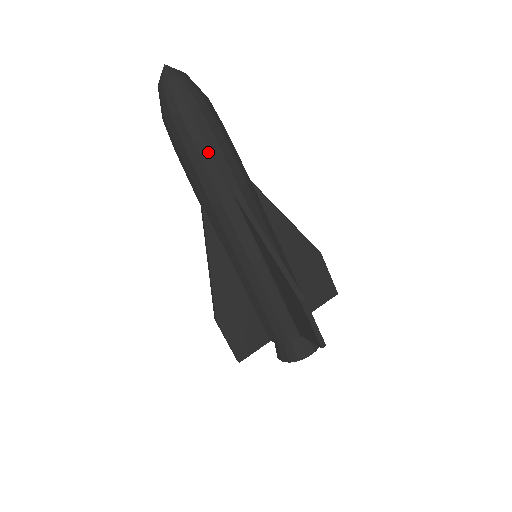
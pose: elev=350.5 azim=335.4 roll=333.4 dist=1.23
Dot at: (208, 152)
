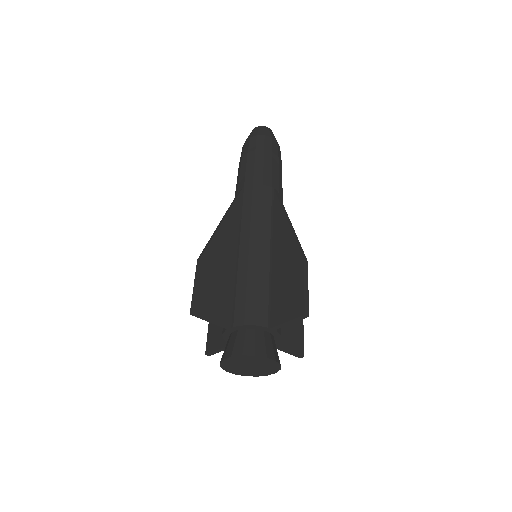
Dot at: (271, 160)
